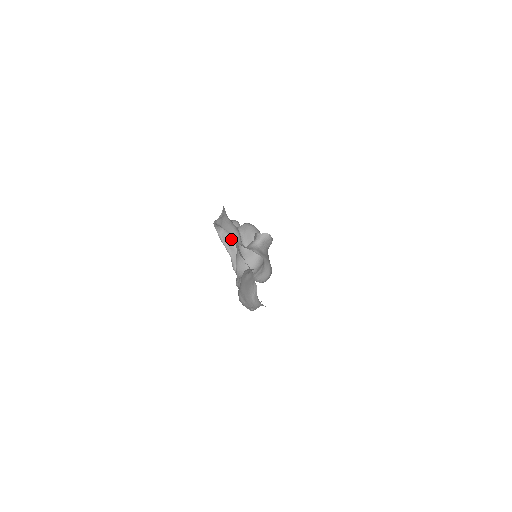
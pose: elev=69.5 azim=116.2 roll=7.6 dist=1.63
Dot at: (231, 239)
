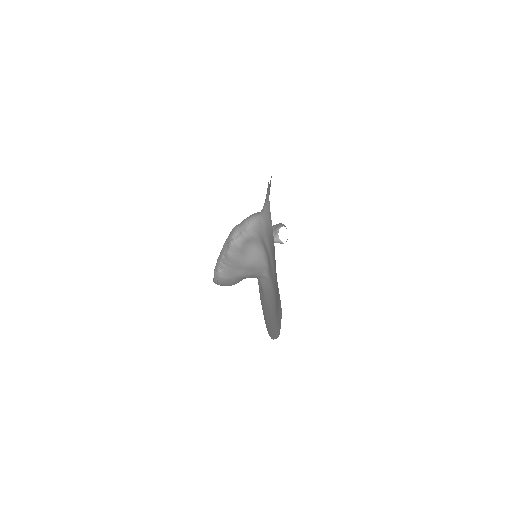
Dot at: occluded
